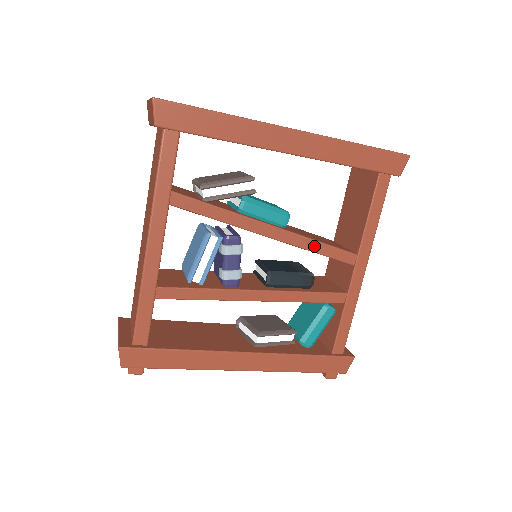
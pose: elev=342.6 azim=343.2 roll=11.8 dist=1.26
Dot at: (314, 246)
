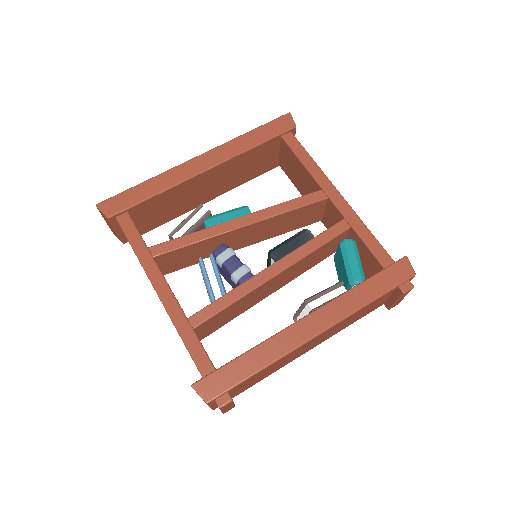
Dot at: (282, 208)
